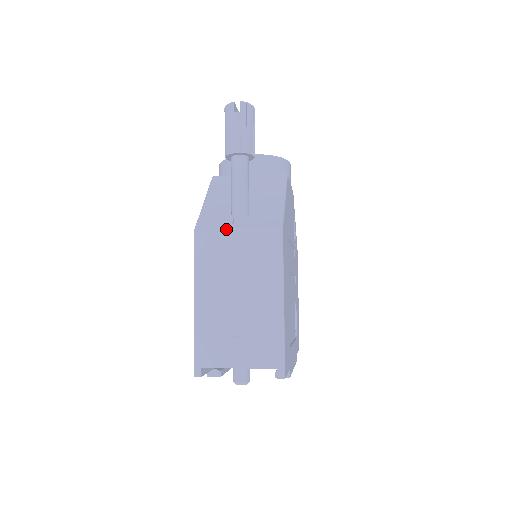
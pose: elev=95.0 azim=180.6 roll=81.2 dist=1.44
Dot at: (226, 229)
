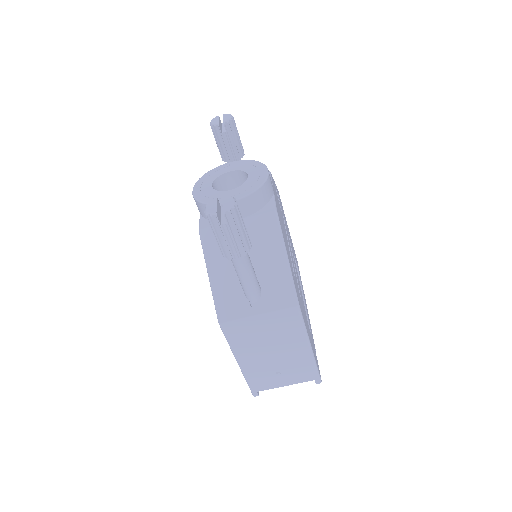
Dot at: (248, 317)
